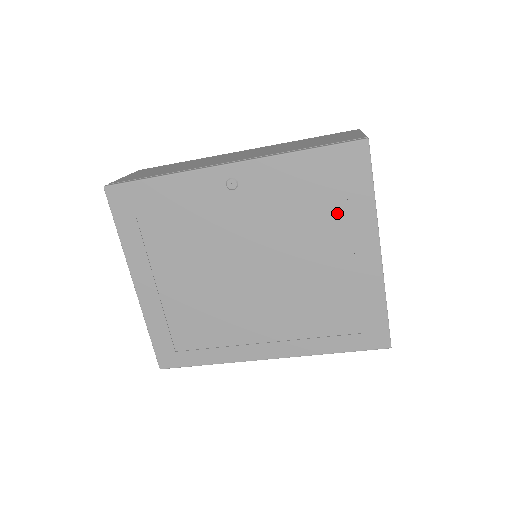
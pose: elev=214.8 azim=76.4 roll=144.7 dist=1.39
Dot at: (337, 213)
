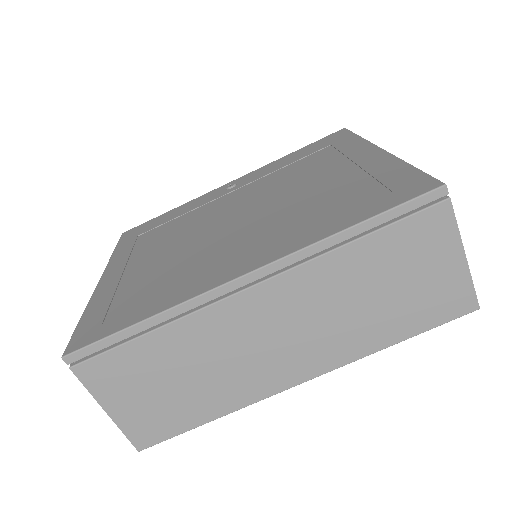
Dot at: (327, 156)
